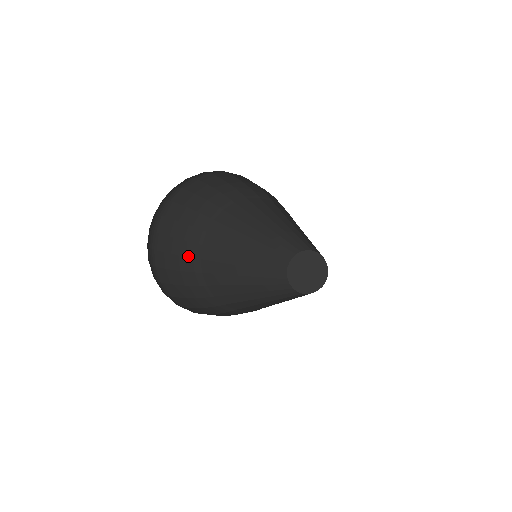
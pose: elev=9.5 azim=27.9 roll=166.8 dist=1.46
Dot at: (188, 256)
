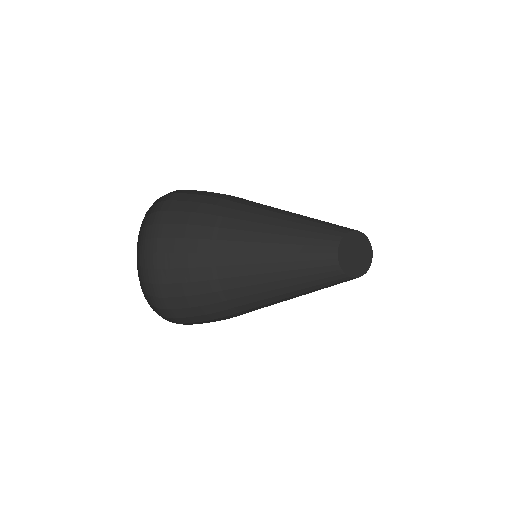
Dot at: (201, 238)
